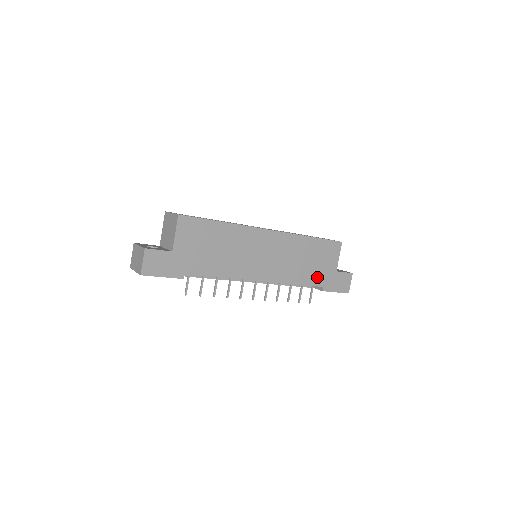
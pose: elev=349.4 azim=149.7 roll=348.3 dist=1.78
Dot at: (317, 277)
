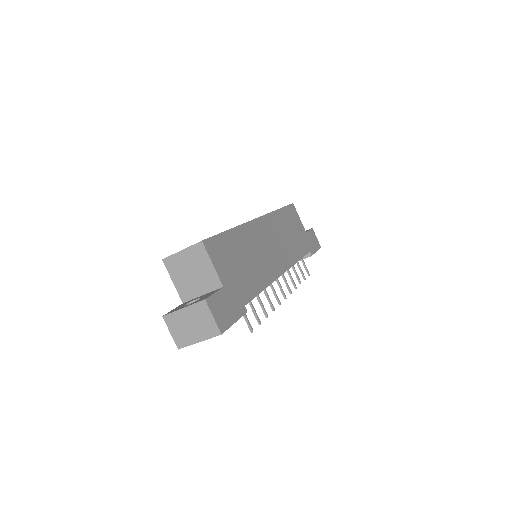
Dot at: (302, 245)
